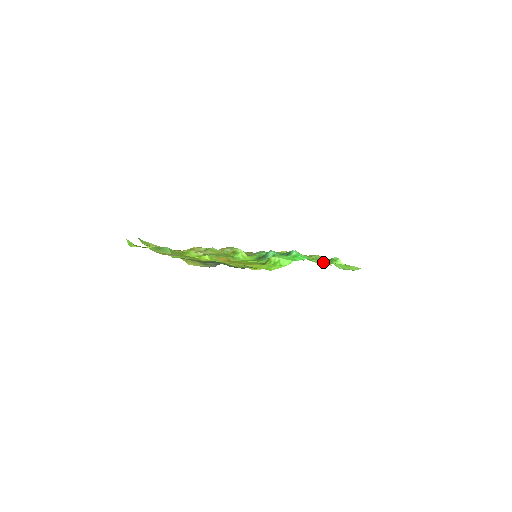
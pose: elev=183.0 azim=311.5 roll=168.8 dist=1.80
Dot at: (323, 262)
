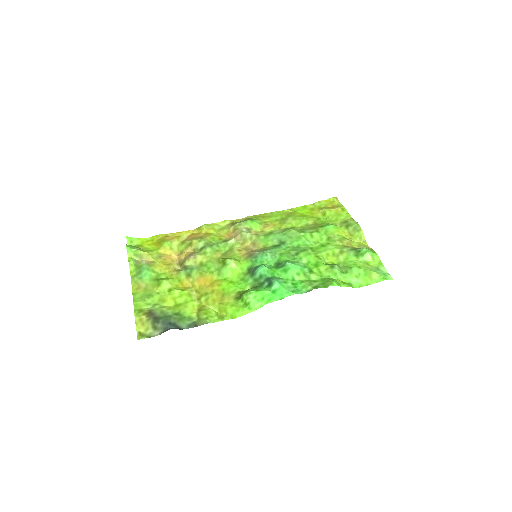
Dot at: (343, 258)
